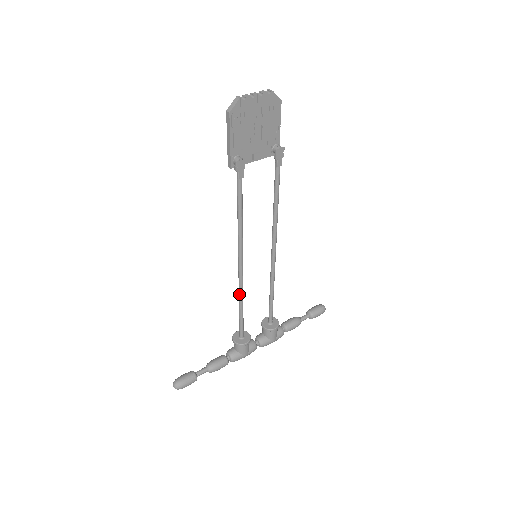
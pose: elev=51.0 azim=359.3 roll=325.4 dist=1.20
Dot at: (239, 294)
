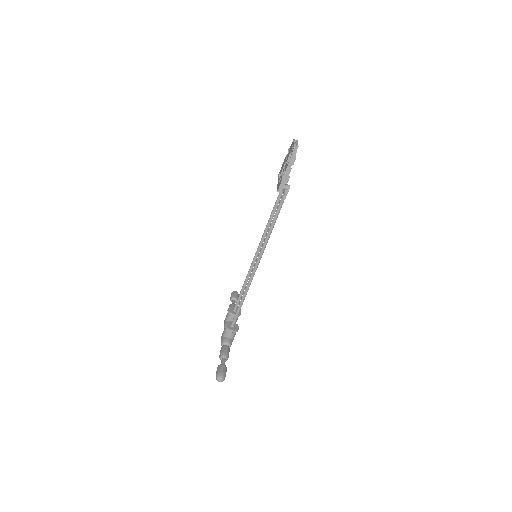
Dot at: (248, 288)
